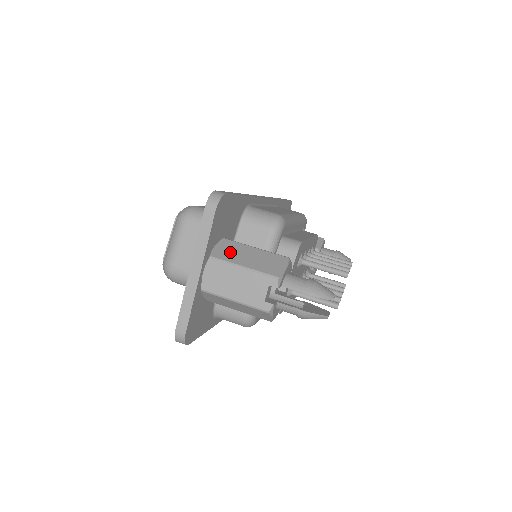
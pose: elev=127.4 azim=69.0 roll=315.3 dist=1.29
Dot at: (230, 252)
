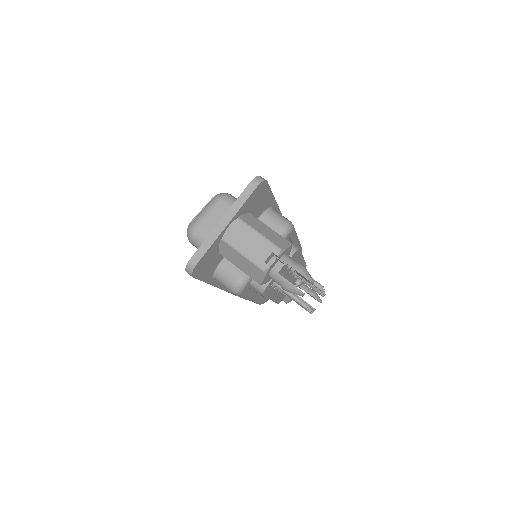
Dot at: (253, 222)
